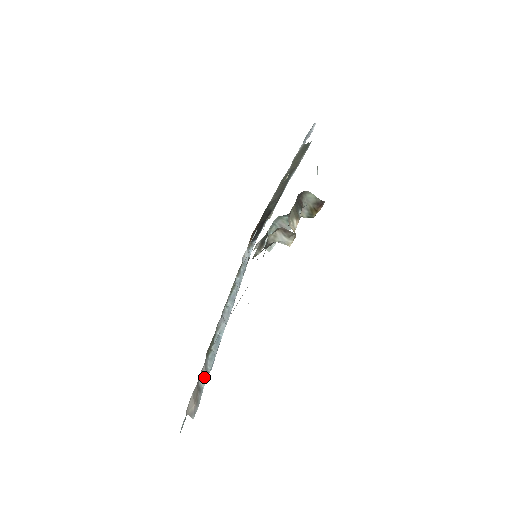
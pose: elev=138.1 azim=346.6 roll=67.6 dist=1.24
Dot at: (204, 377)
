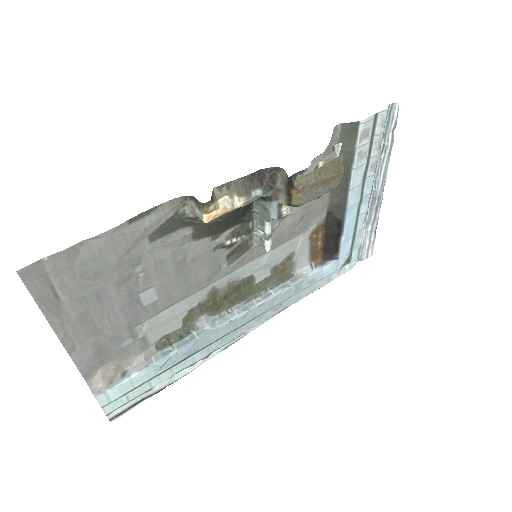
Dot at: (139, 365)
